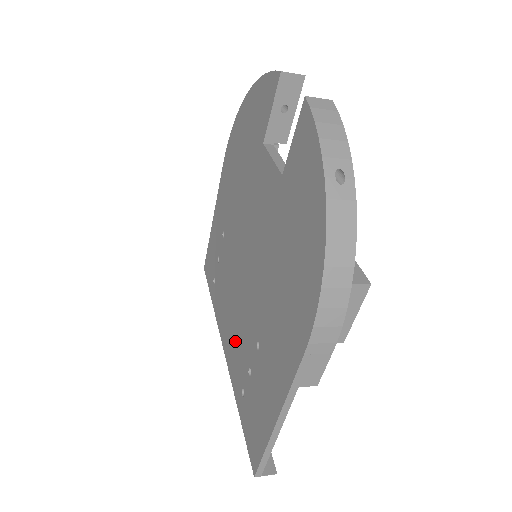
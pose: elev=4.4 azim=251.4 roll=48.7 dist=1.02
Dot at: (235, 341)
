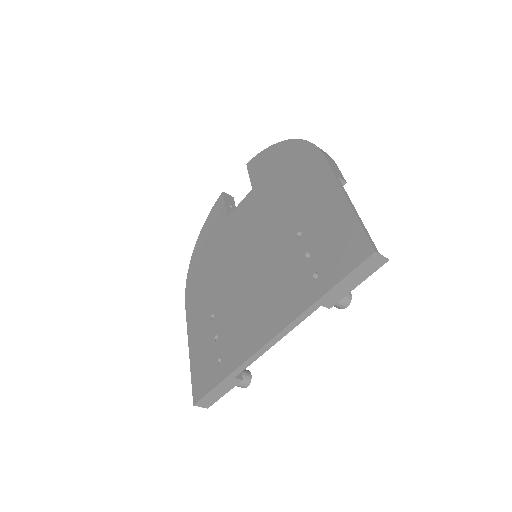
Dot at: (279, 293)
